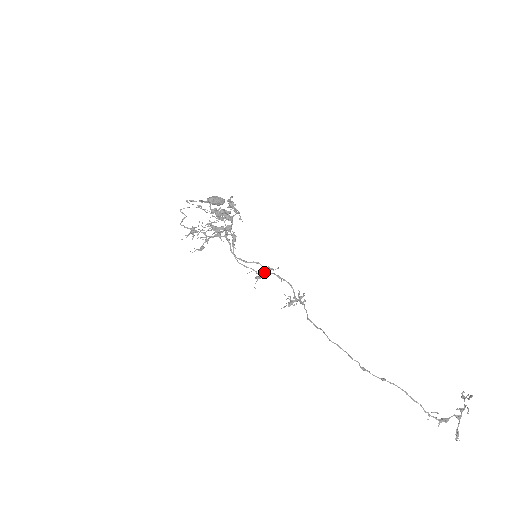
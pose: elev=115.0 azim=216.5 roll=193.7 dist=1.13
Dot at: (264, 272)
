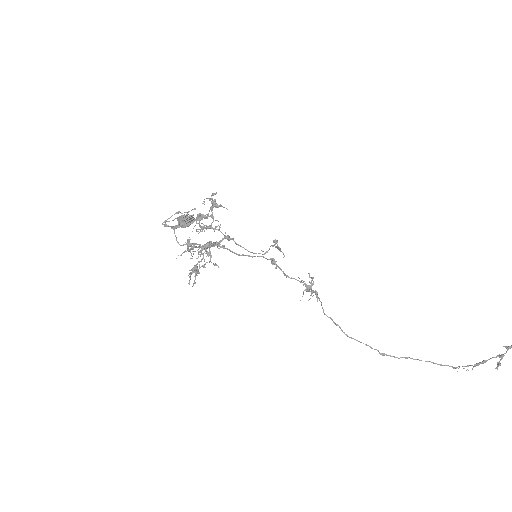
Dot at: occluded
